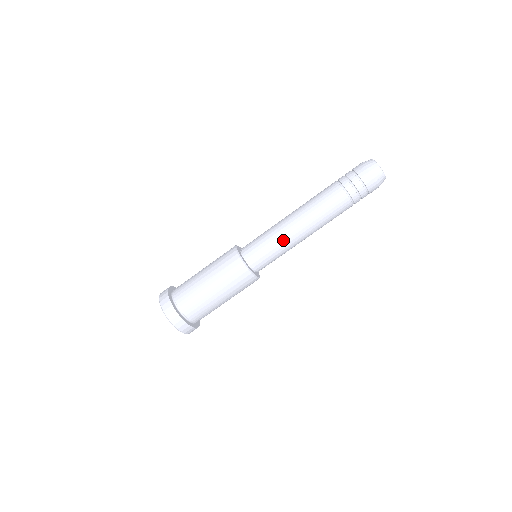
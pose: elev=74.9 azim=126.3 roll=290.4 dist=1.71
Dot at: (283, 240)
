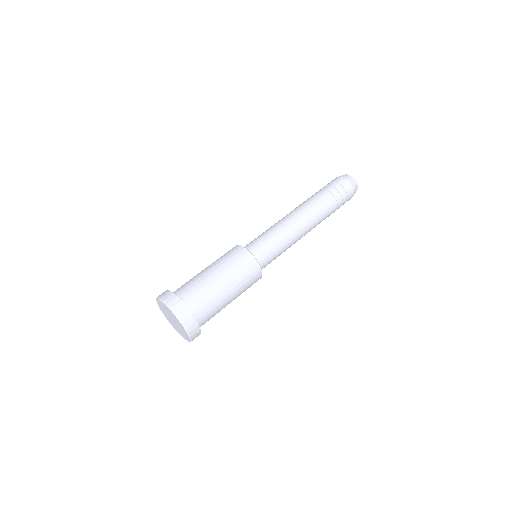
Dot at: (285, 236)
